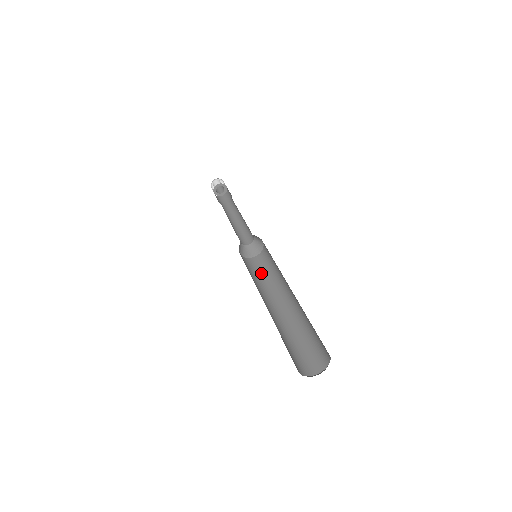
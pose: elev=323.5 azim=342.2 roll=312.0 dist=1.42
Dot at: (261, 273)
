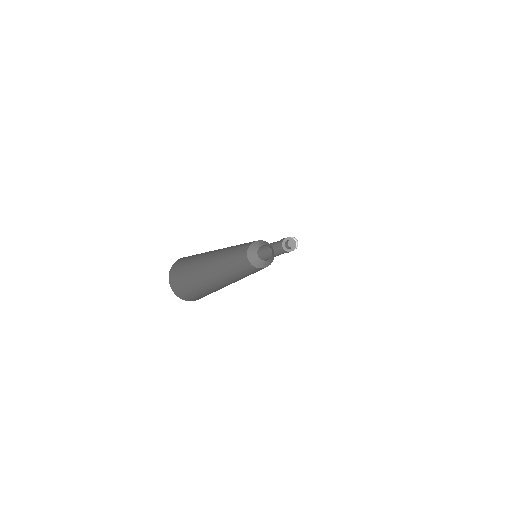
Dot at: (249, 271)
